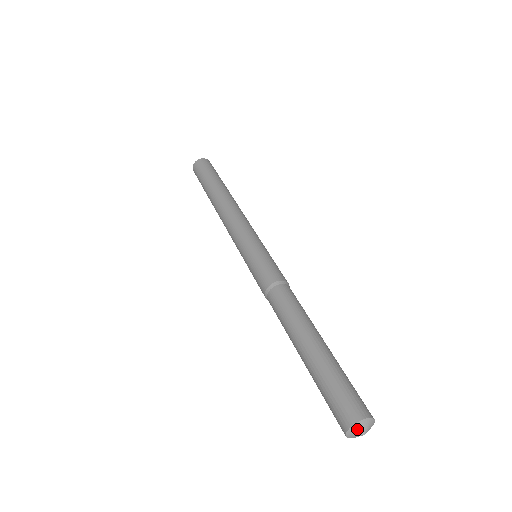
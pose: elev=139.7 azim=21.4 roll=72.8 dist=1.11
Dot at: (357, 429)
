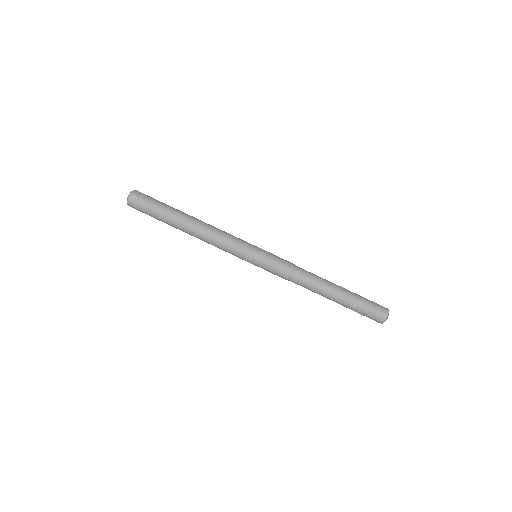
Dot at: occluded
